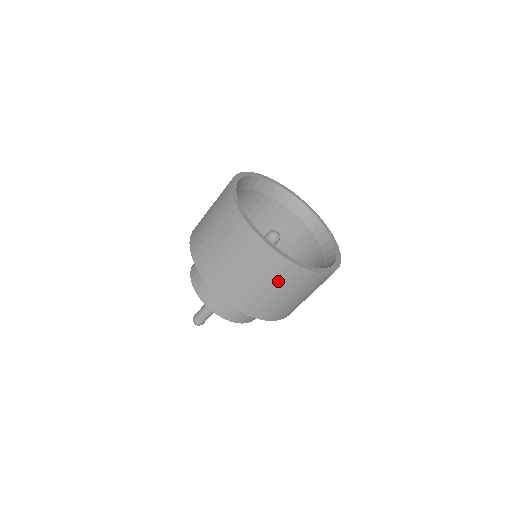
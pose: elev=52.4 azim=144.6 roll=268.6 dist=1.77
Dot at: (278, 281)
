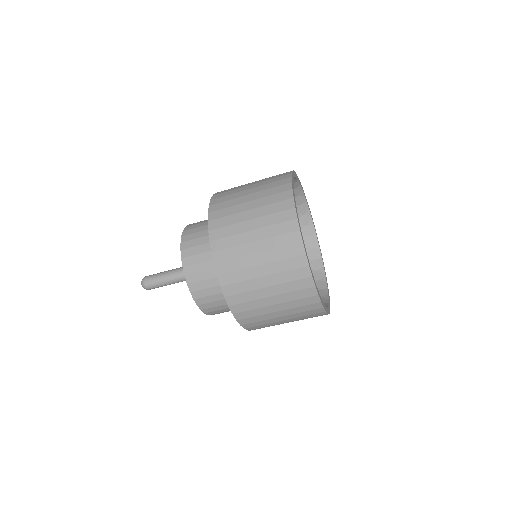
Dot at: (269, 231)
